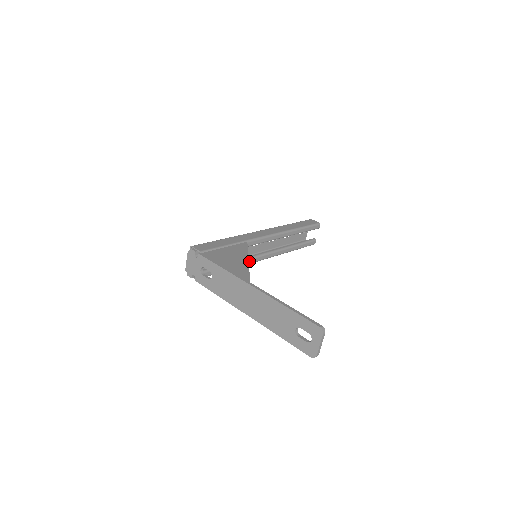
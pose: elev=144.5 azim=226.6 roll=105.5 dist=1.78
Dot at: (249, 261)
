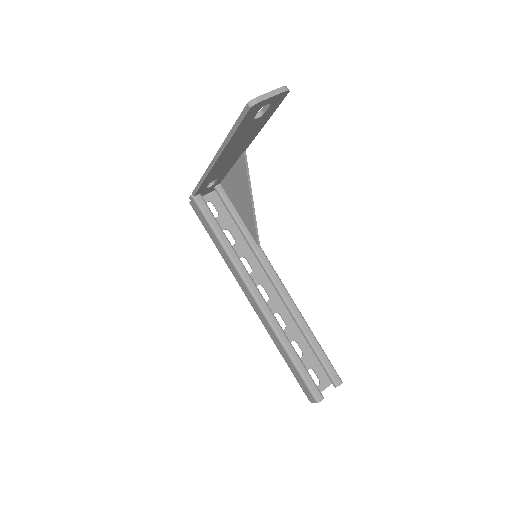
Dot at: (243, 270)
